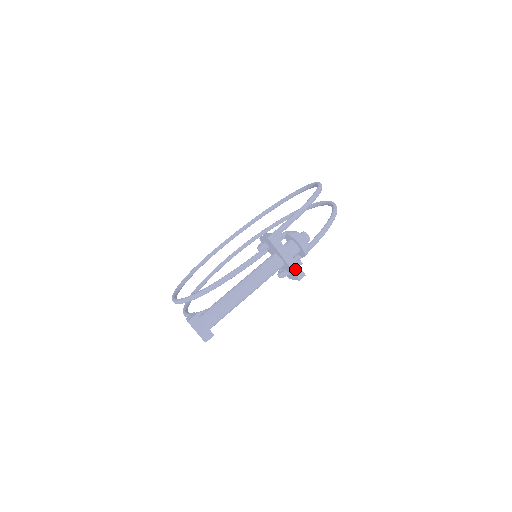
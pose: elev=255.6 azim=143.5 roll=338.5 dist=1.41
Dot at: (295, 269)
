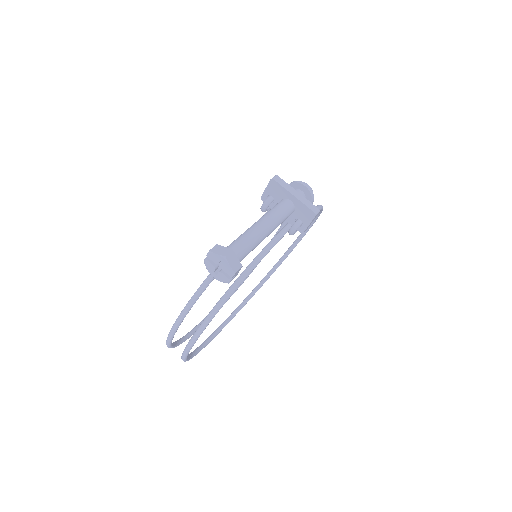
Dot at: (307, 204)
